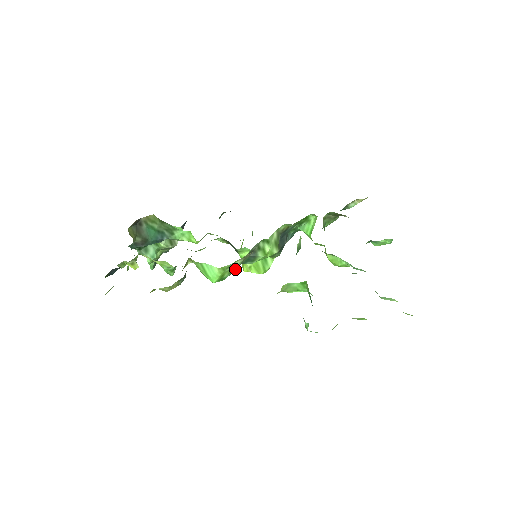
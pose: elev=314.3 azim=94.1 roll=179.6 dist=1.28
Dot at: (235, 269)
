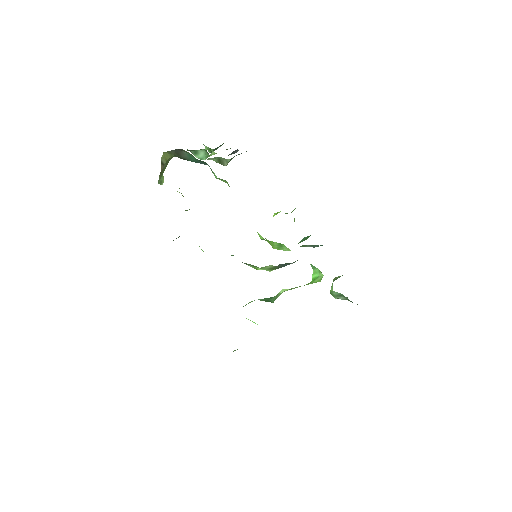
Dot at: occluded
